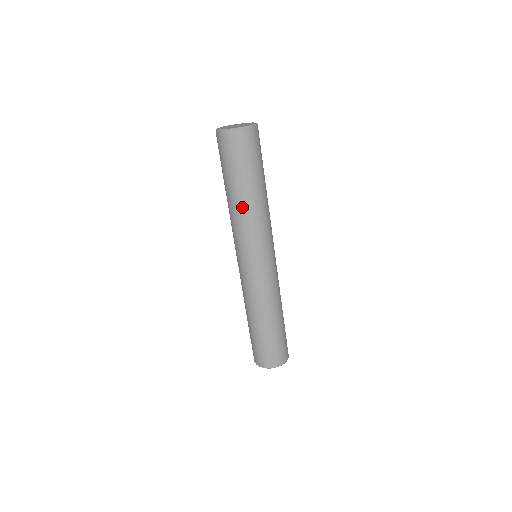
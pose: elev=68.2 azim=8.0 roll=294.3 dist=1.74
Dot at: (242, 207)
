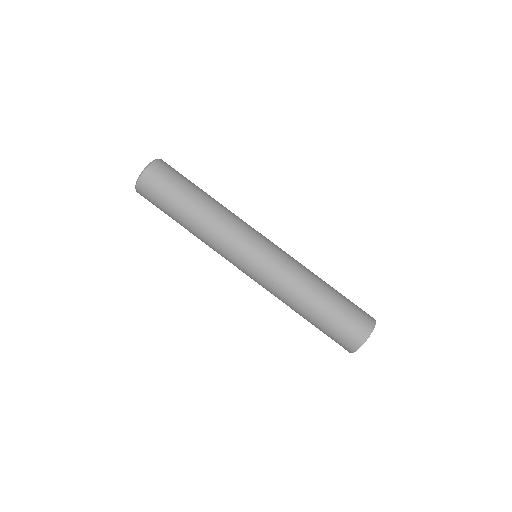
Dot at: (214, 206)
